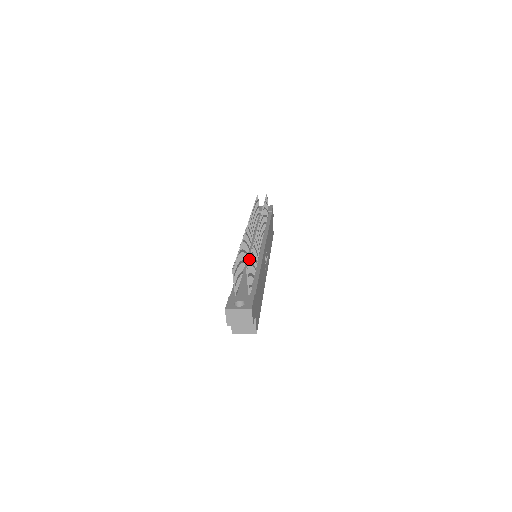
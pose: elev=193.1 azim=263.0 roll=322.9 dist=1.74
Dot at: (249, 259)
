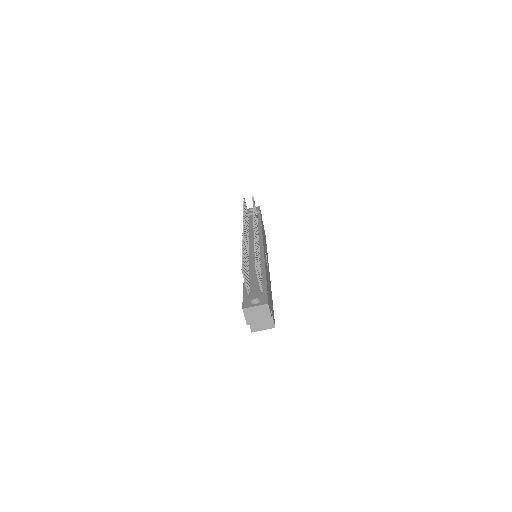
Dot at: (255, 258)
